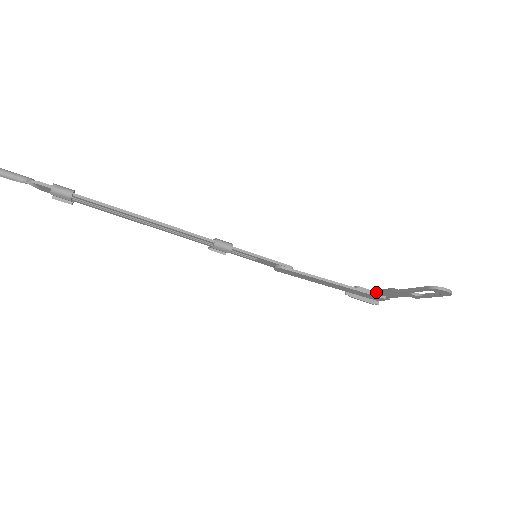
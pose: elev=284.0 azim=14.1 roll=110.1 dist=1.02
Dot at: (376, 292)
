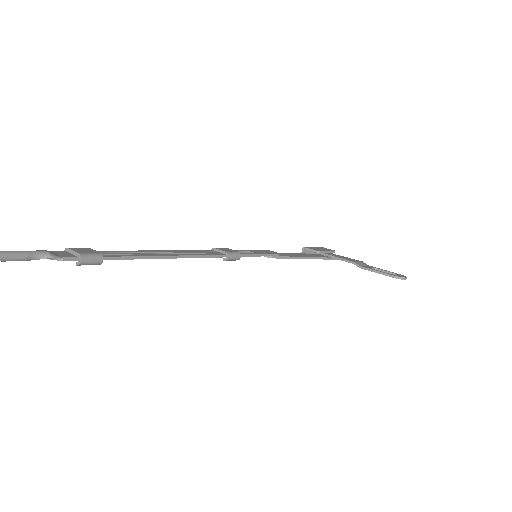
Dot at: (334, 258)
